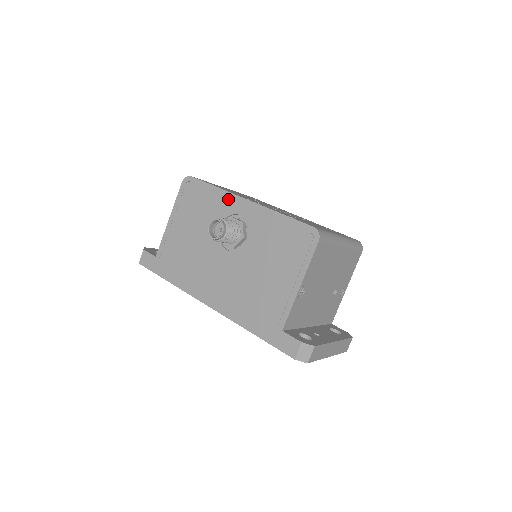
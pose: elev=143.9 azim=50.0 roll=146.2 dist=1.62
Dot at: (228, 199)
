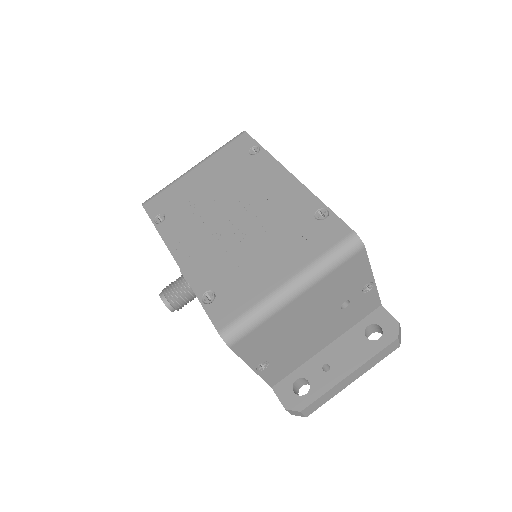
Dot at: occluded
